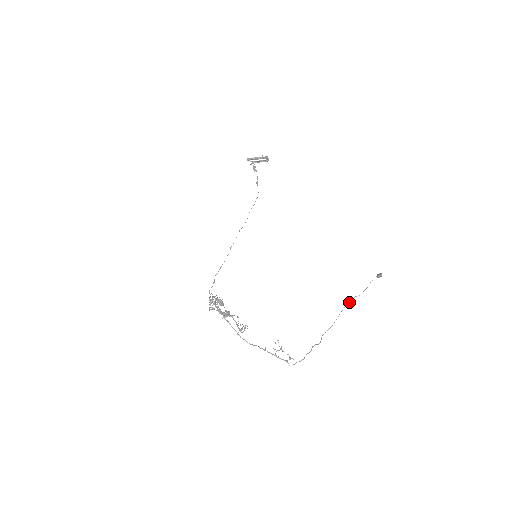
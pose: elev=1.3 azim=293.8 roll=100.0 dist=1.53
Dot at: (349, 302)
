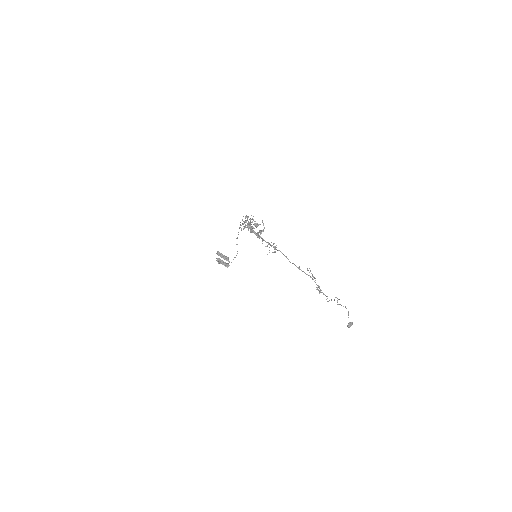
Dot at: occluded
